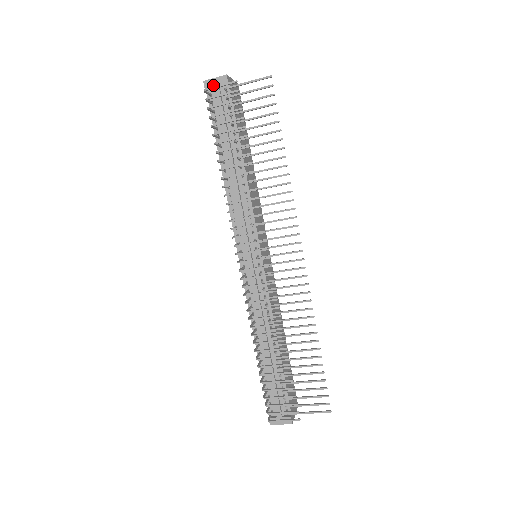
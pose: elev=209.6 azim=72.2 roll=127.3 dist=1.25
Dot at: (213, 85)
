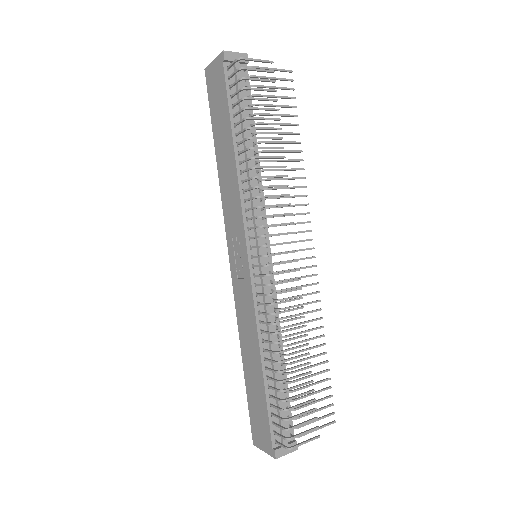
Dot at: (234, 59)
